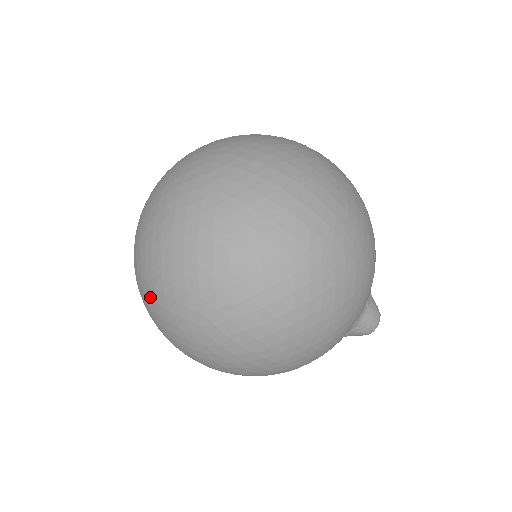
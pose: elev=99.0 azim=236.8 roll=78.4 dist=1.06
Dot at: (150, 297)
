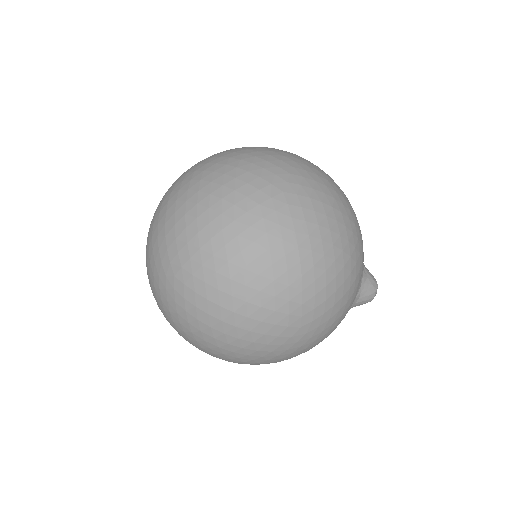
Dot at: occluded
